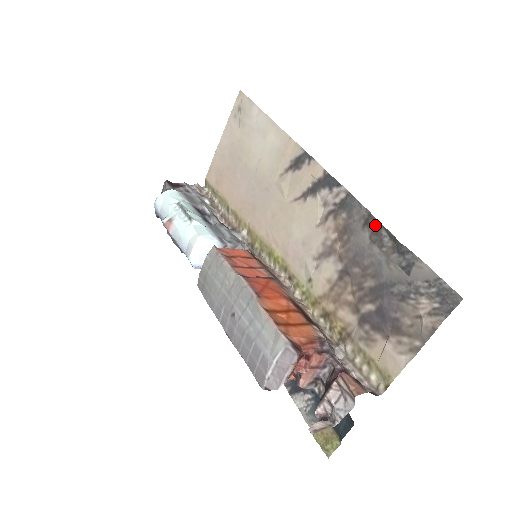
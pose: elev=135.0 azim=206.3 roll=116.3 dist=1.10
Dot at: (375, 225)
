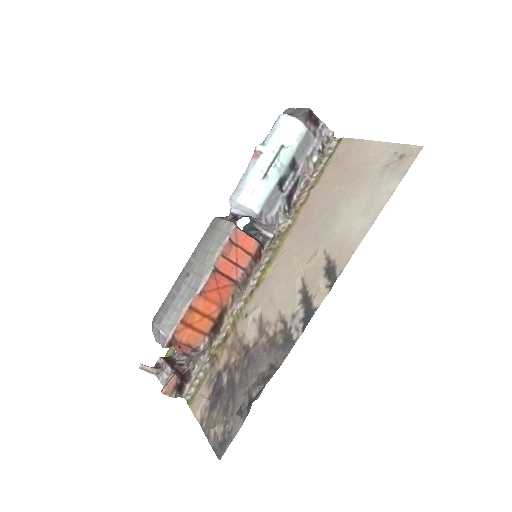
Dot at: (268, 377)
